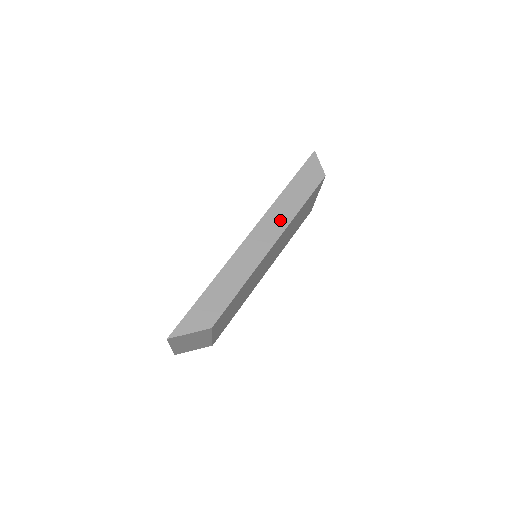
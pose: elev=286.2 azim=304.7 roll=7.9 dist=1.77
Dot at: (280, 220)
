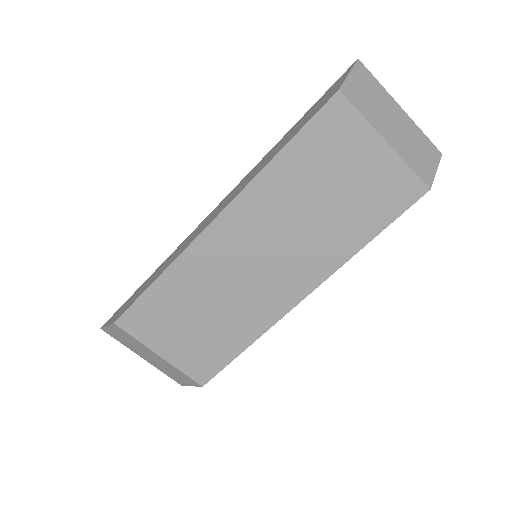
Dot at: (244, 183)
